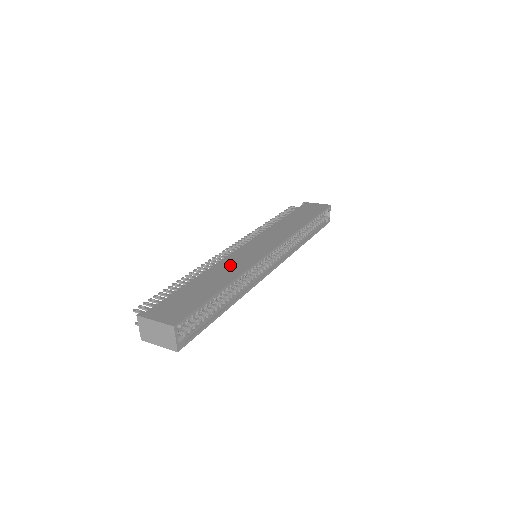
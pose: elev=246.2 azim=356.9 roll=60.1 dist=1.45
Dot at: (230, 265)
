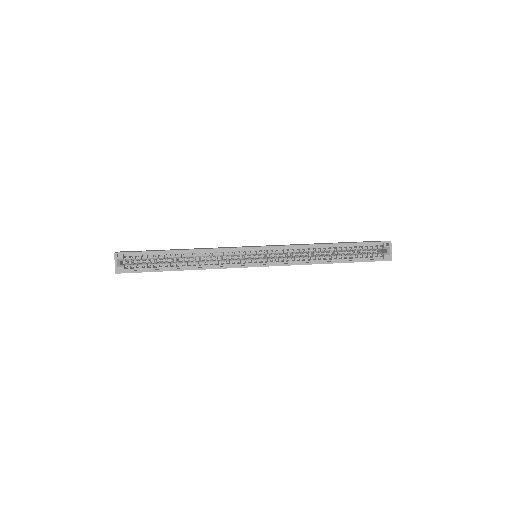
Dot at: occluded
